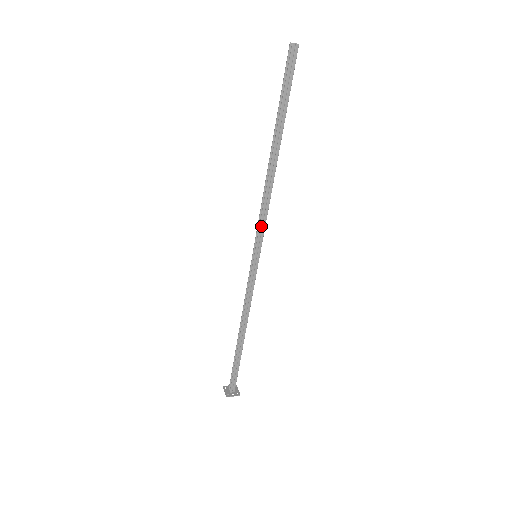
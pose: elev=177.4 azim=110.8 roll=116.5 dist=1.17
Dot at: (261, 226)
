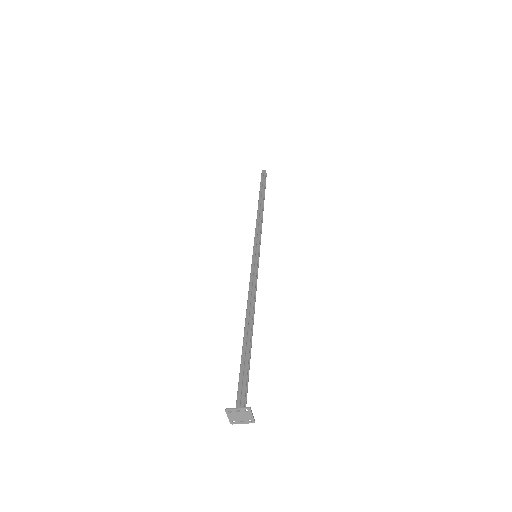
Dot at: (256, 235)
